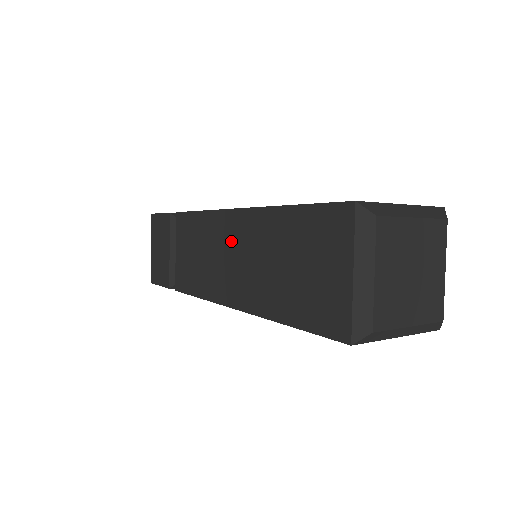
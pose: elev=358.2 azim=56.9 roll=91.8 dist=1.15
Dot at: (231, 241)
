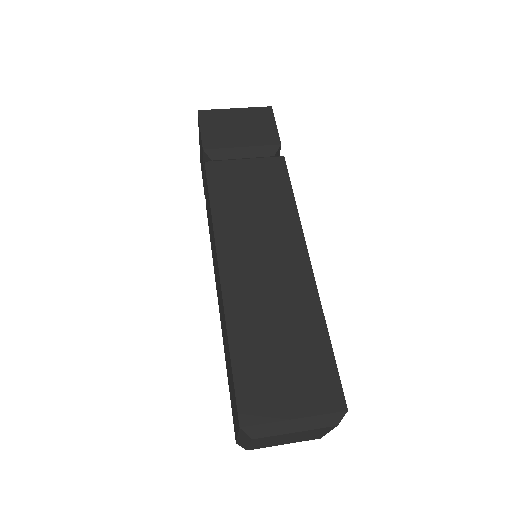
Dot at: (217, 276)
